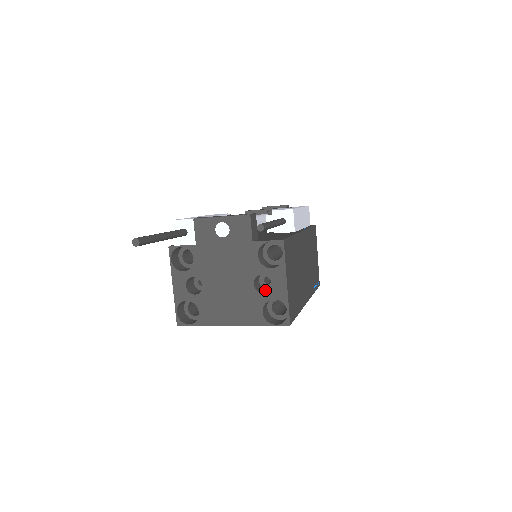
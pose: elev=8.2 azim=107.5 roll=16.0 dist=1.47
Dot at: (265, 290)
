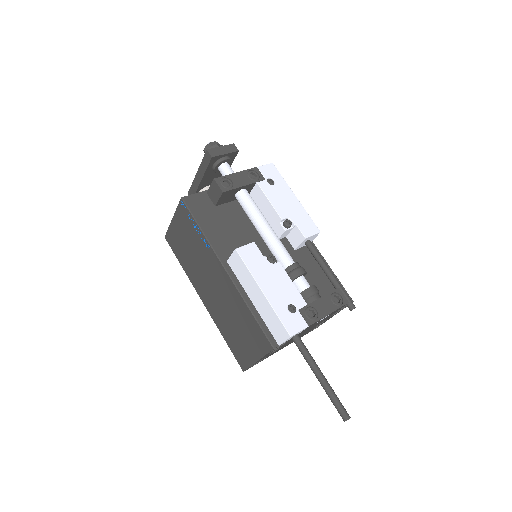
Dot at: occluded
